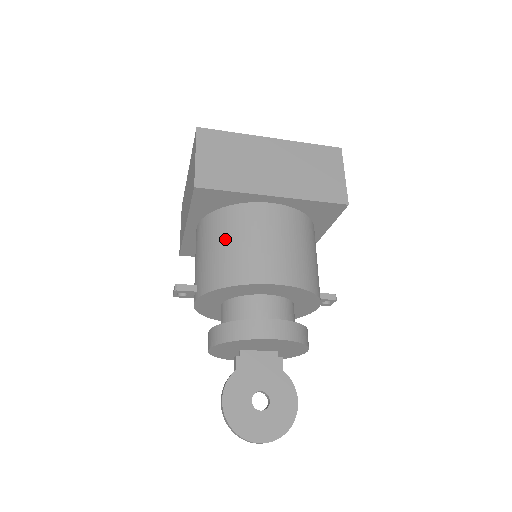
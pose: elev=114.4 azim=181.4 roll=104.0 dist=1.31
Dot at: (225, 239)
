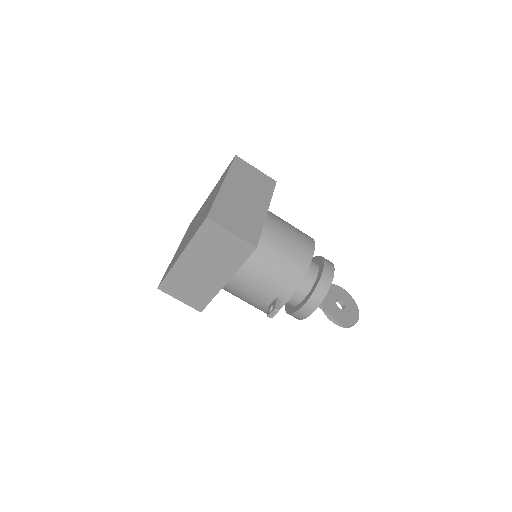
Dot at: (274, 258)
